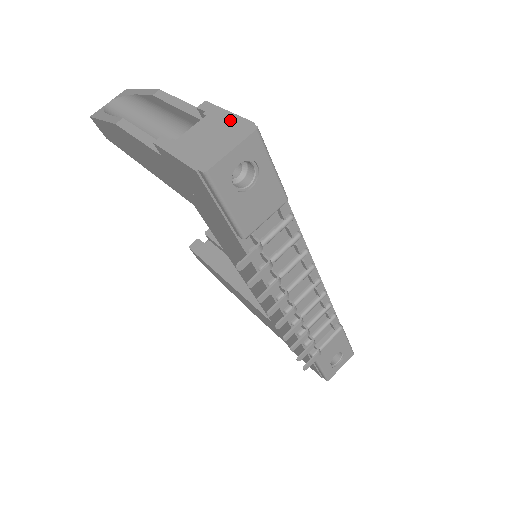
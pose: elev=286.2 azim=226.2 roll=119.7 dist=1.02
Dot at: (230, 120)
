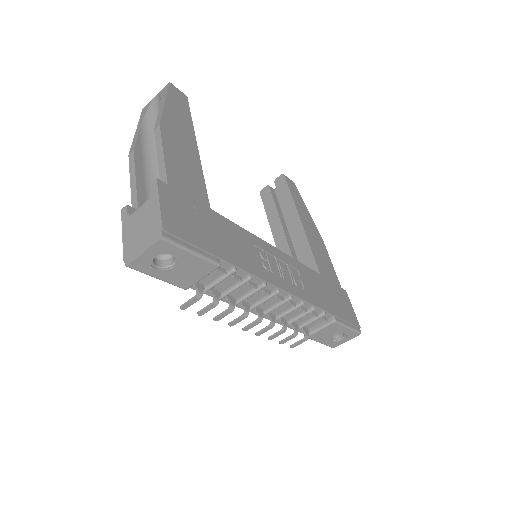
Dot at: (155, 216)
